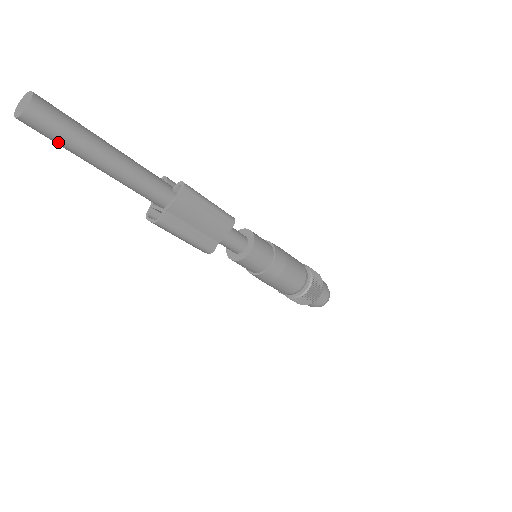
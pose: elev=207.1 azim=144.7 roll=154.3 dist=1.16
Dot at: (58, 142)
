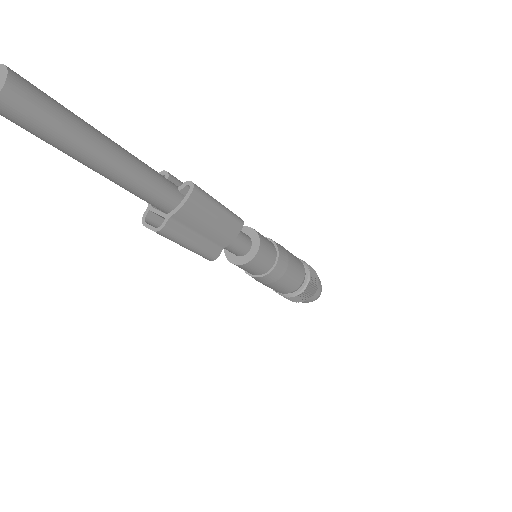
Dot at: (41, 137)
